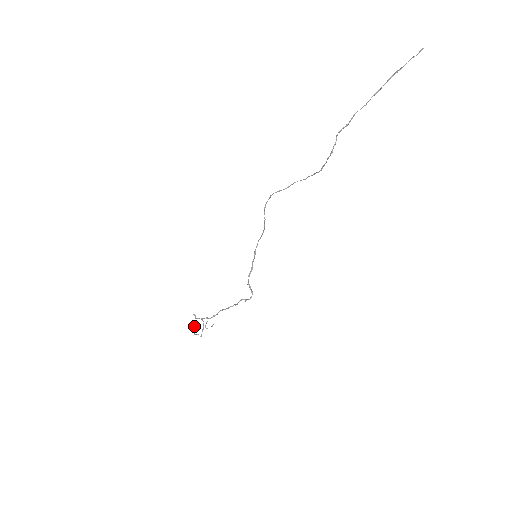
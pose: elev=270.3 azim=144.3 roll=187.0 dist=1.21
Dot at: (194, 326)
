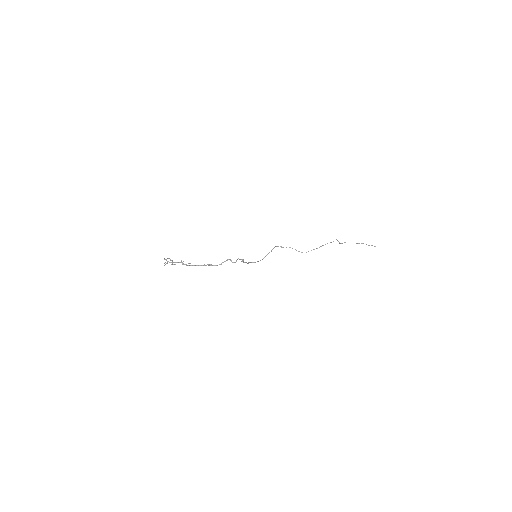
Dot at: occluded
